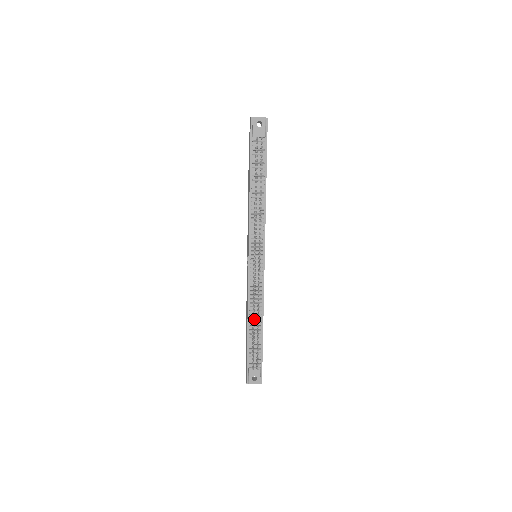
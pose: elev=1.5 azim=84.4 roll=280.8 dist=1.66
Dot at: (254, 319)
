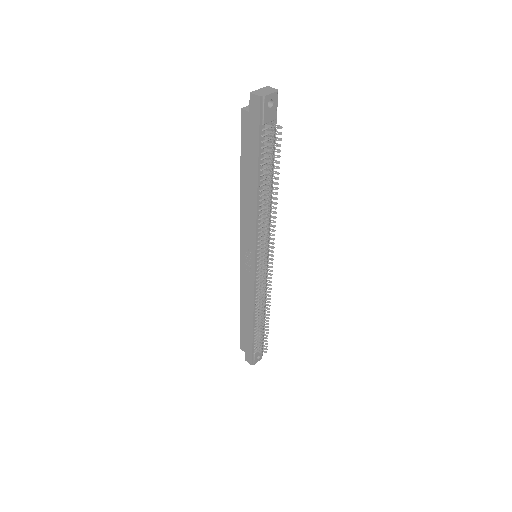
Dot at: (264, 318)
